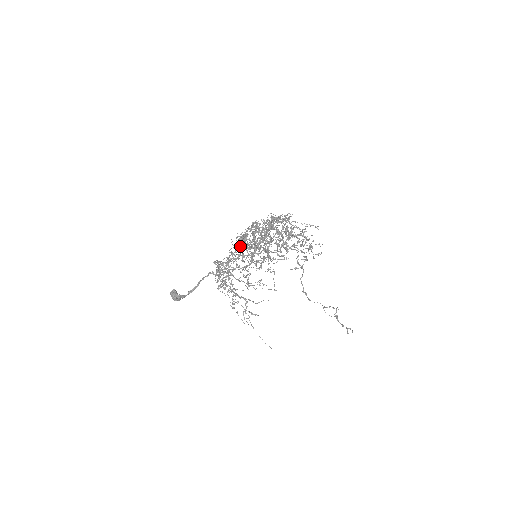
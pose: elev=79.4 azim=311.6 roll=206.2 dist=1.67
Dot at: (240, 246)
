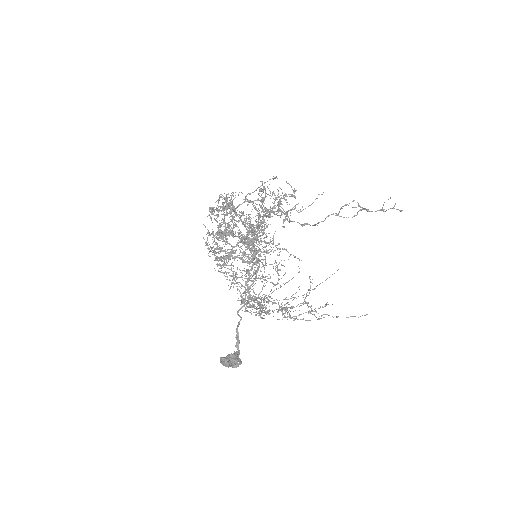
Dot at: (215, 258)
